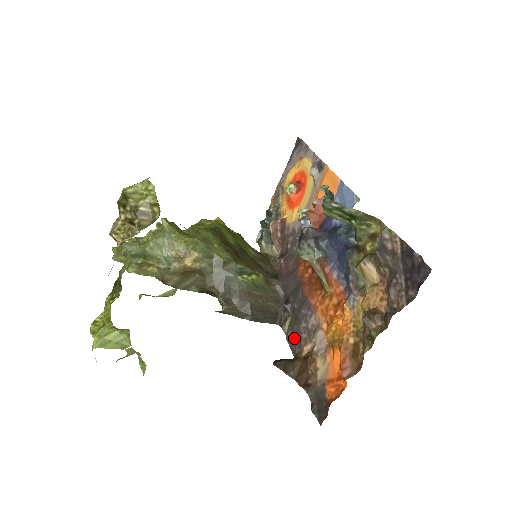
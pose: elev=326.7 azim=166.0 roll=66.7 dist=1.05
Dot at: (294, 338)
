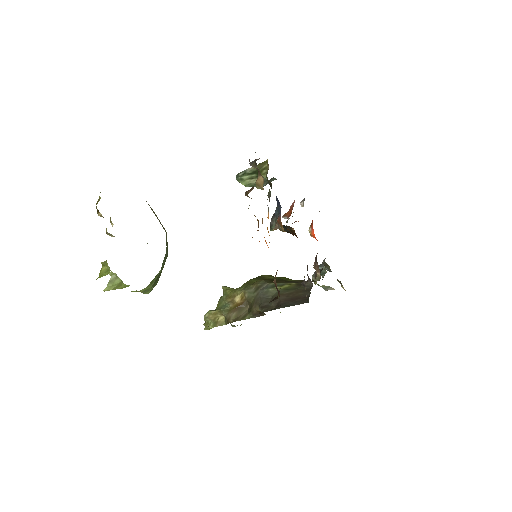
Dot at: occluded
